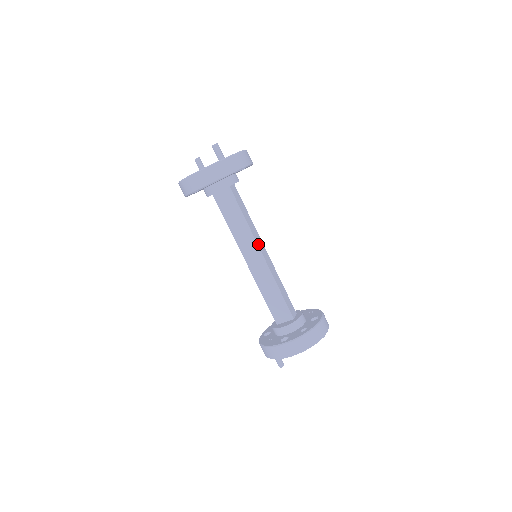
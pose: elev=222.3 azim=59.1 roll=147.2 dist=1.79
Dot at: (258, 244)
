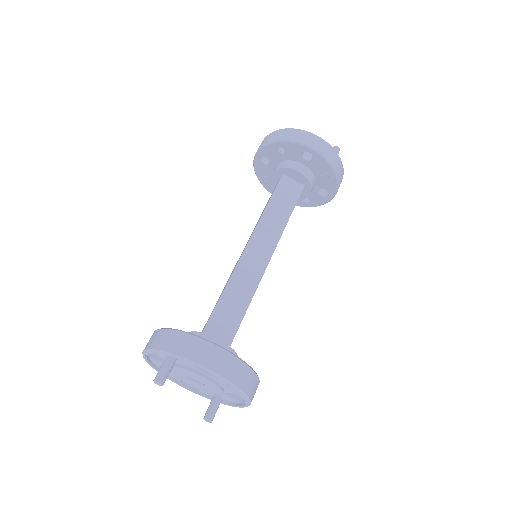
Dot at: occluded
